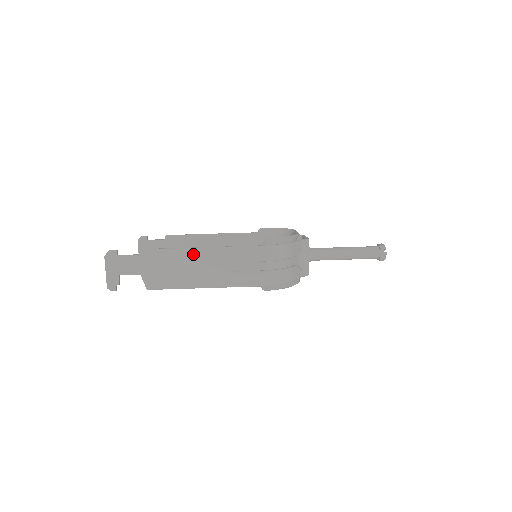
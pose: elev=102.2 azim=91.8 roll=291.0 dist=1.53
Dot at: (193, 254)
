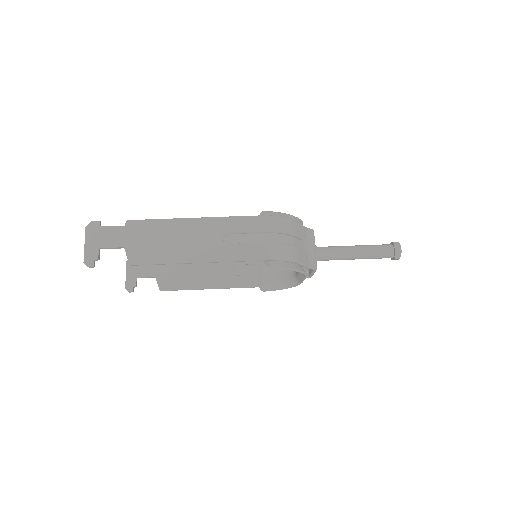
Dot at: (185, 224)
